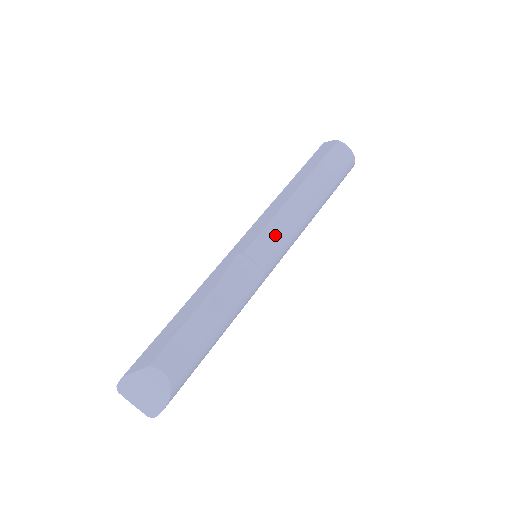
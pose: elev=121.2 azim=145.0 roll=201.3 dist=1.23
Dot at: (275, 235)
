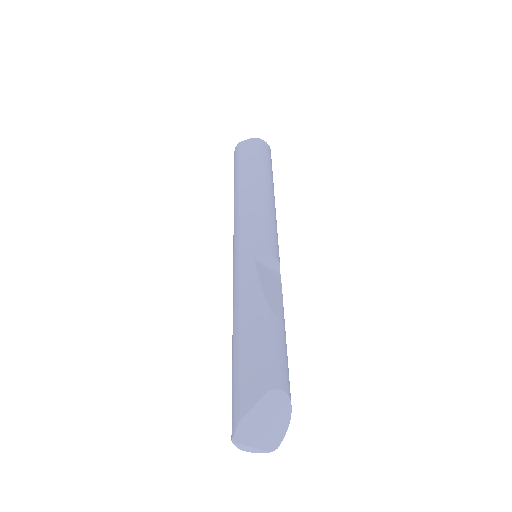
Dot at: (272, 229)
